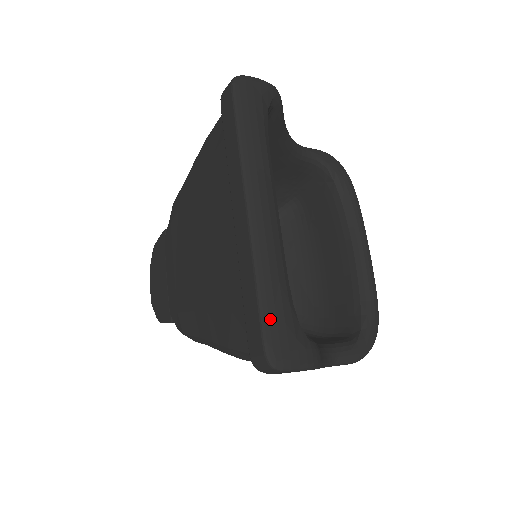
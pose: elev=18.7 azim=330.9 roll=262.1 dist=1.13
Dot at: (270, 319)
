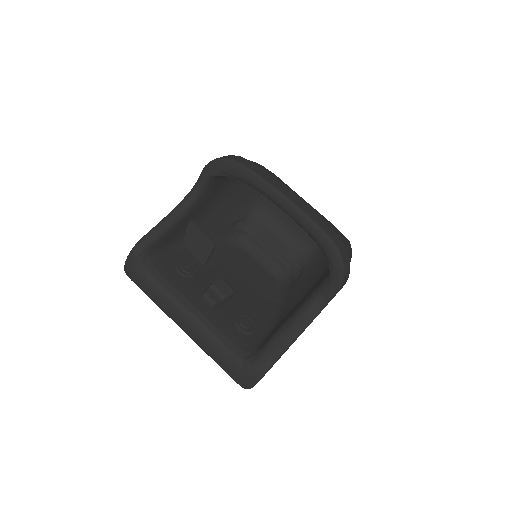
Dot at: (228, 372)
